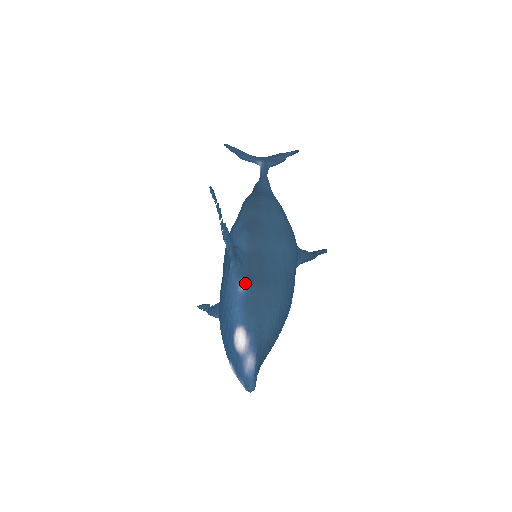
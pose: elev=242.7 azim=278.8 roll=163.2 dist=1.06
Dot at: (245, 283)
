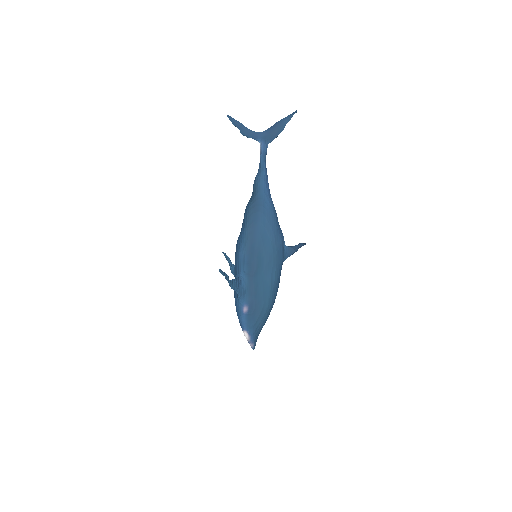
Dot at: (247, 307)
